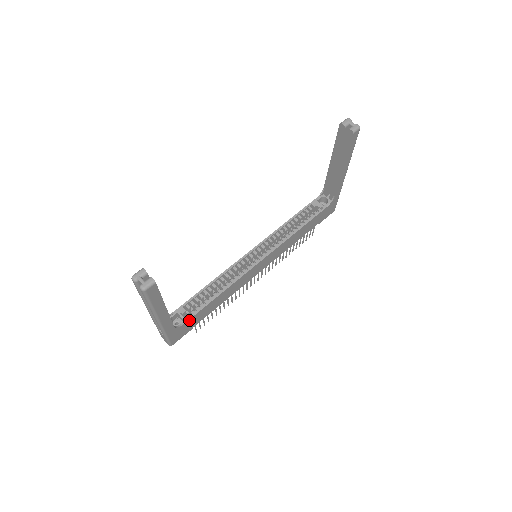
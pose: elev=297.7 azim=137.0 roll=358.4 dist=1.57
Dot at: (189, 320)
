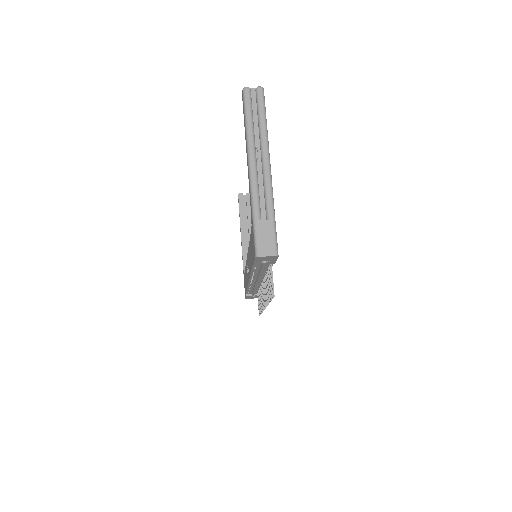
Dot at: occluded
